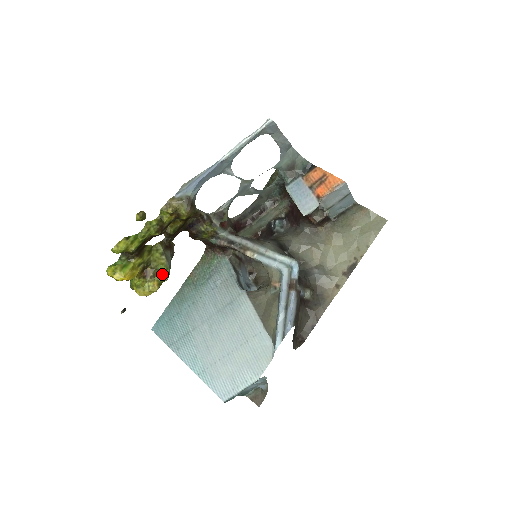
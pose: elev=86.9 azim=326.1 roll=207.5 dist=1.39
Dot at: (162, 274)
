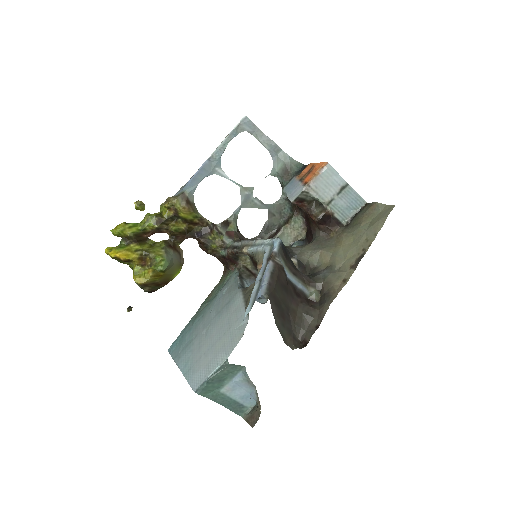
Dot at: (158, 264)
